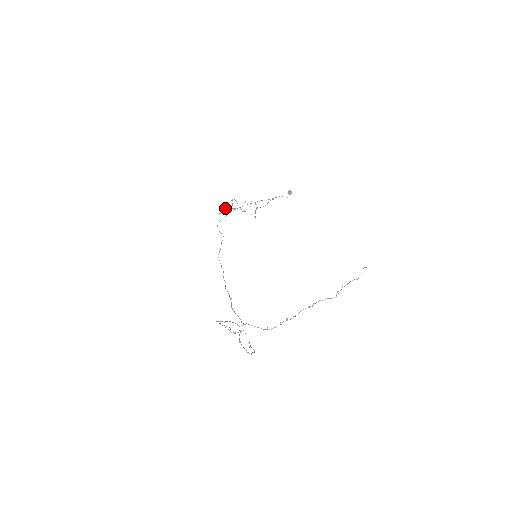
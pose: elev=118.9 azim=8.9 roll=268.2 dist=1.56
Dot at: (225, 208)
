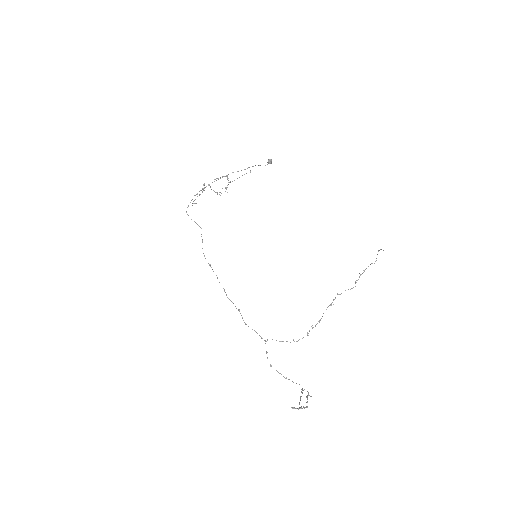
Dot at: occluded
